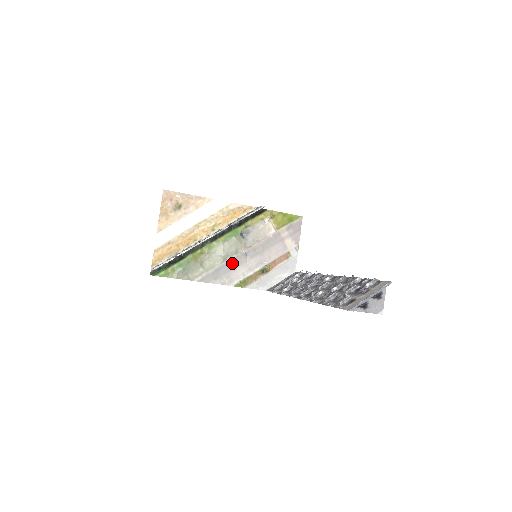
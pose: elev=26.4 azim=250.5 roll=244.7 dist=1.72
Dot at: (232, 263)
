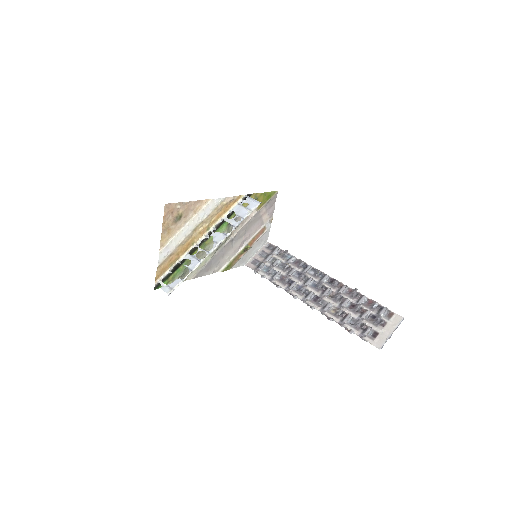
Dot at: (221, 252)
